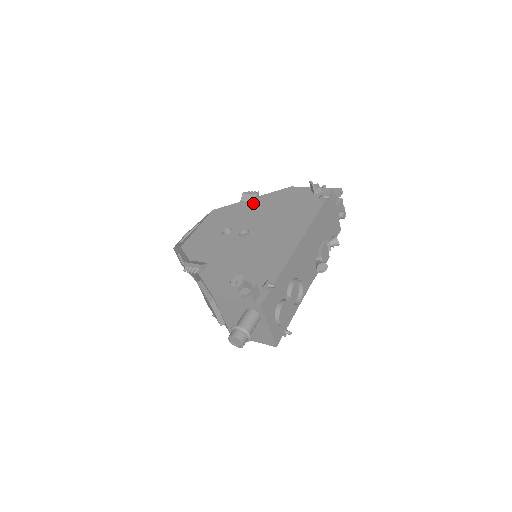
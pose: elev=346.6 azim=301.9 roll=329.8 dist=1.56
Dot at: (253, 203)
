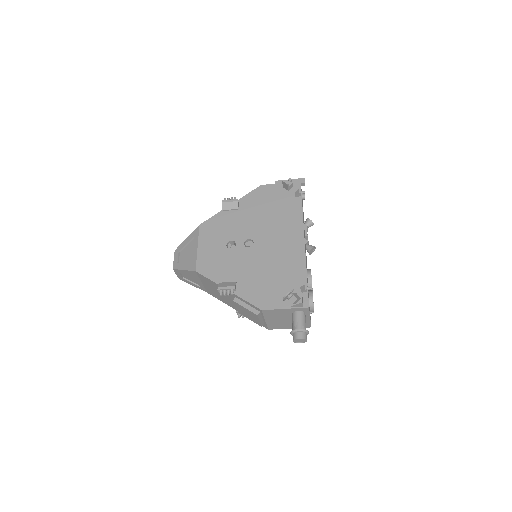
Dot at: (236, 210)
